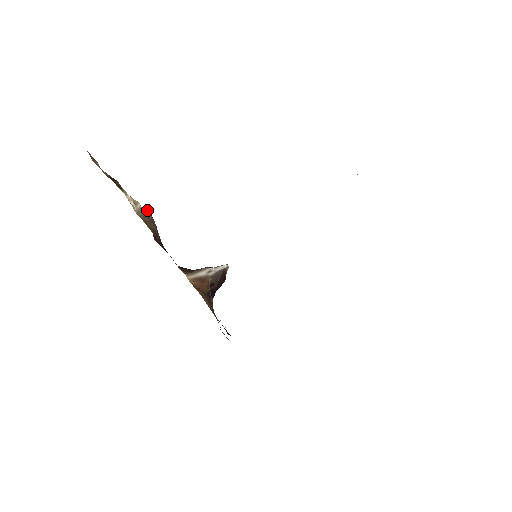
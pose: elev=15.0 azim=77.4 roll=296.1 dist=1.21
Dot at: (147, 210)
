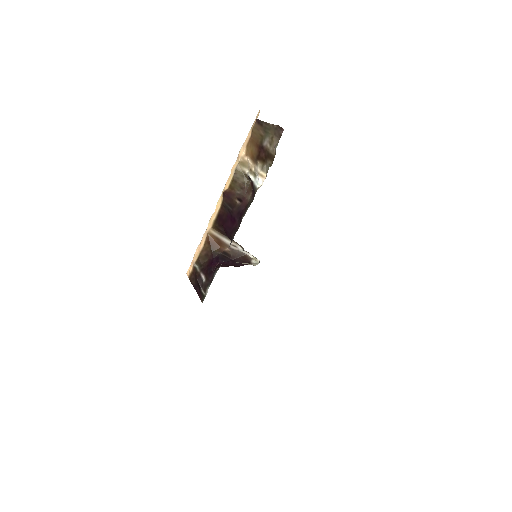
Dot at: (249, 180)
